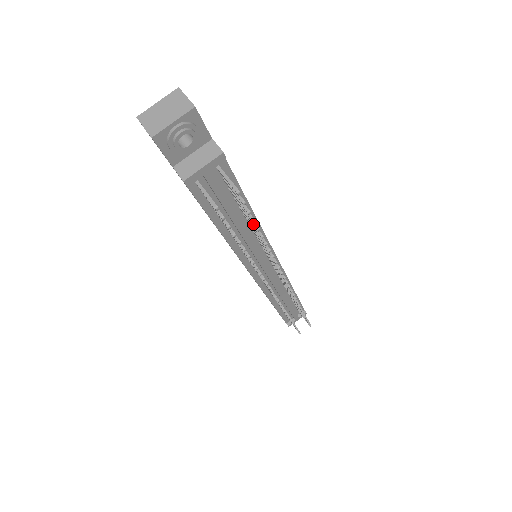
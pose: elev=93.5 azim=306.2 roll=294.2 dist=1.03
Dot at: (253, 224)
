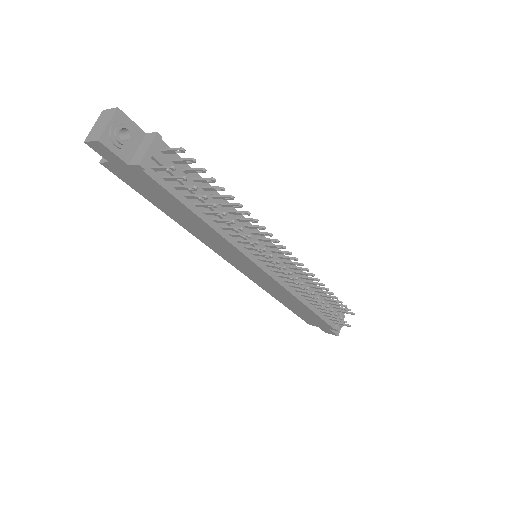
Dot at: (217, 188)
